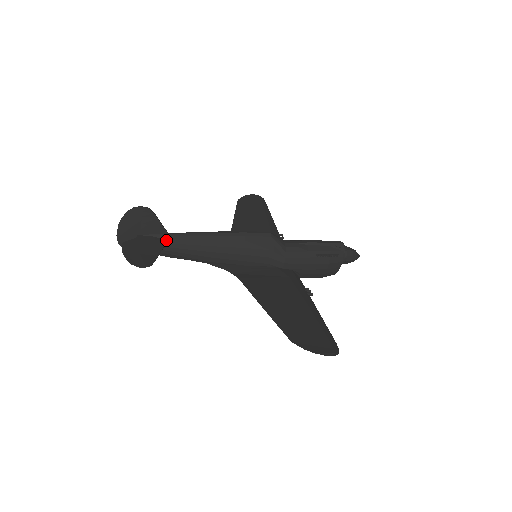
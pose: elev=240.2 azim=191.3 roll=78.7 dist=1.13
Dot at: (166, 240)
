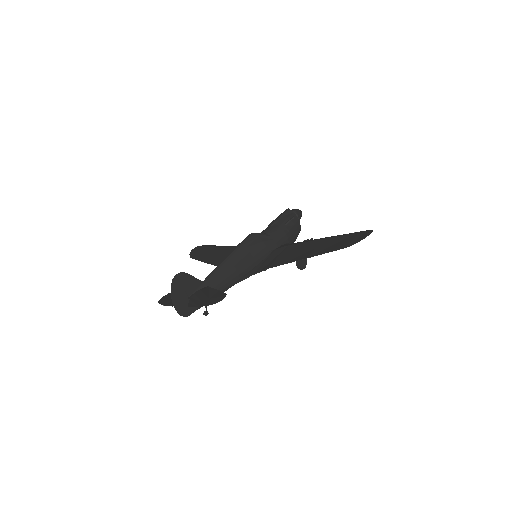
Dot at: (206, 286)
